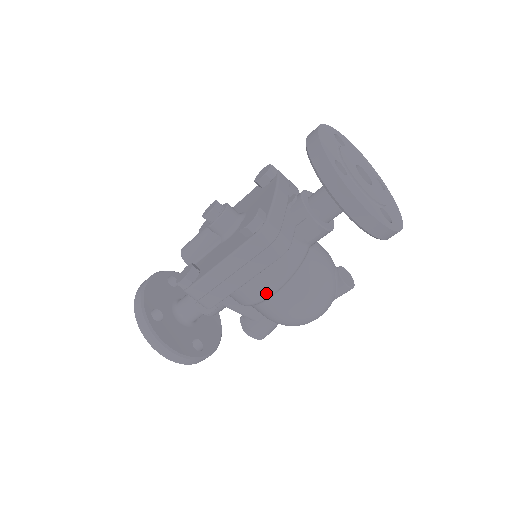
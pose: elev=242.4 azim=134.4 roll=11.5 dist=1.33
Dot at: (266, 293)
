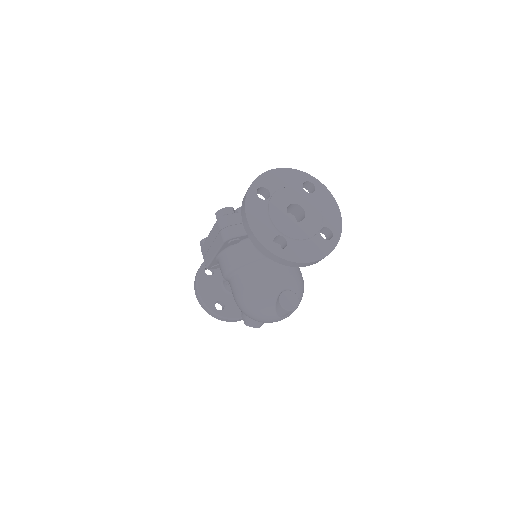
Dot at: (224, 270)
